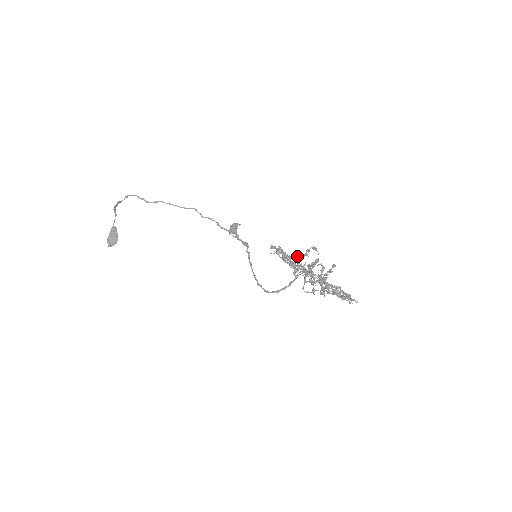
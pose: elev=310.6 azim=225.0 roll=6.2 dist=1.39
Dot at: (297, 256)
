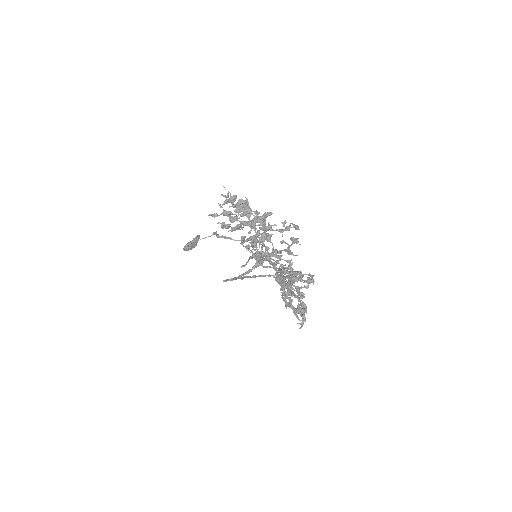
Dot at: (258, 214)
